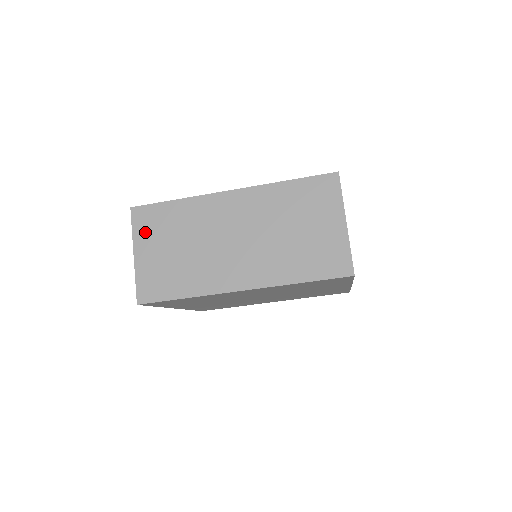
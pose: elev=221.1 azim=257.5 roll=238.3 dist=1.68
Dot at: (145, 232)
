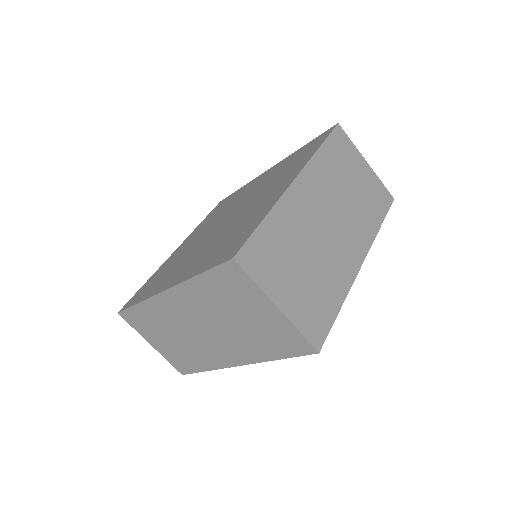
Dot at: (142, 329)
